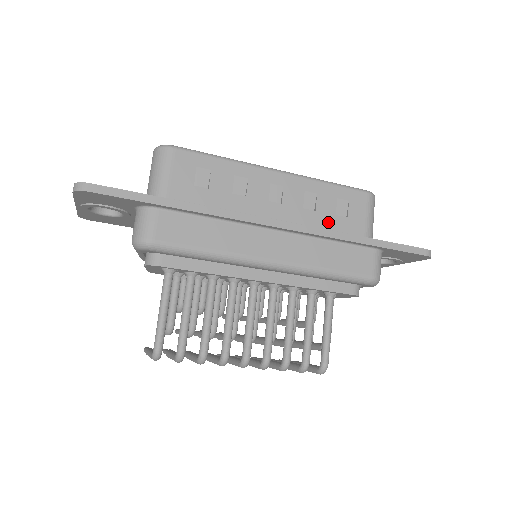
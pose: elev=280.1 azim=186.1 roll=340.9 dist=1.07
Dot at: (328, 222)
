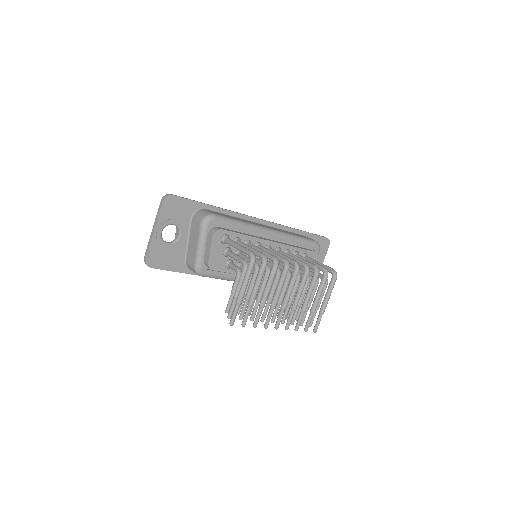
Dot at: occluded
